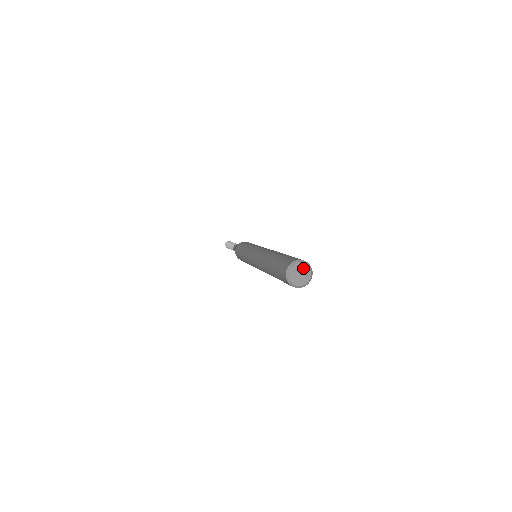
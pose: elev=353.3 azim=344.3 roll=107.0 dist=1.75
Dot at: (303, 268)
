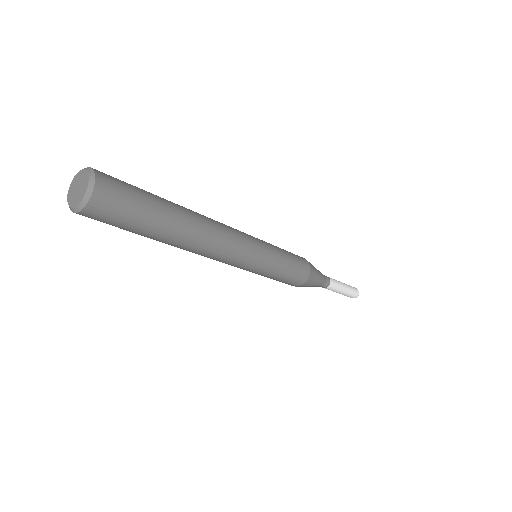
Dot at: (80, 178)
